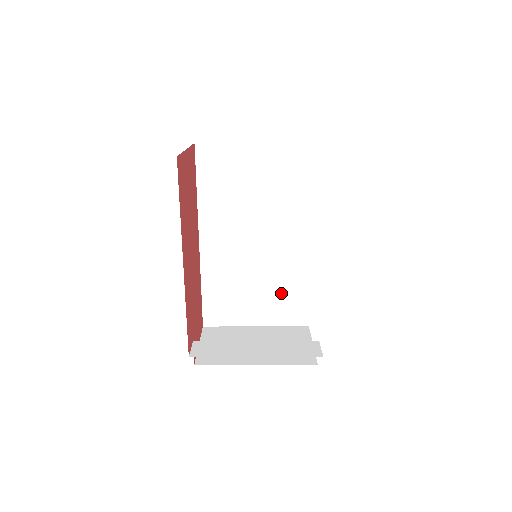
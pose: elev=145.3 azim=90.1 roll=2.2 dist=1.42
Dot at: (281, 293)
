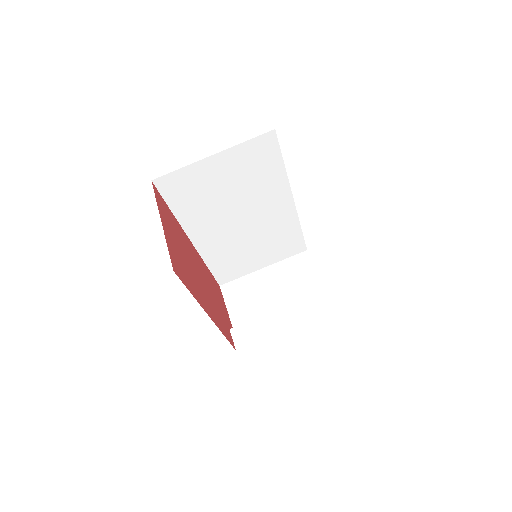
Dot at: (277, 242)
